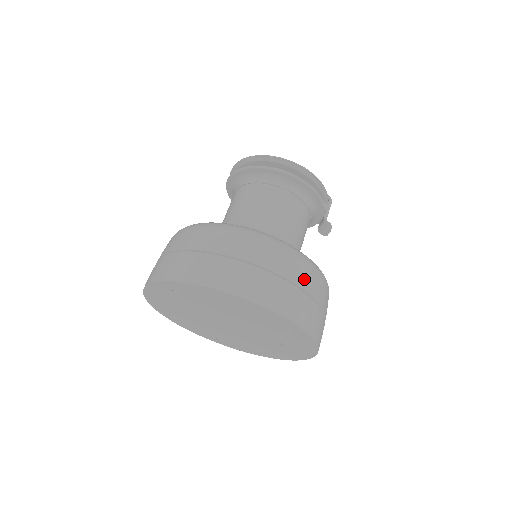
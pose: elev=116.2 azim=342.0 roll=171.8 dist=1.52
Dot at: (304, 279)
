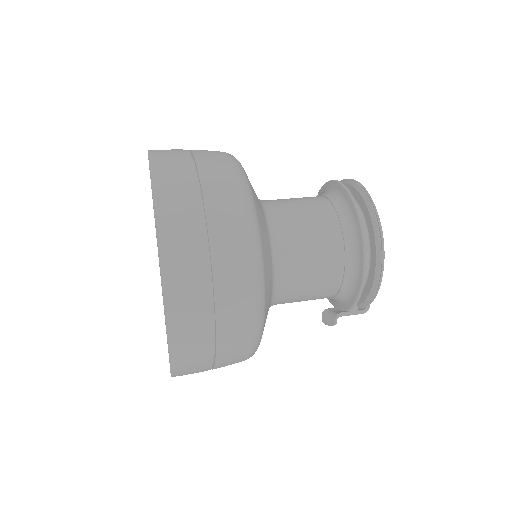
Dot at: (230, 335)
